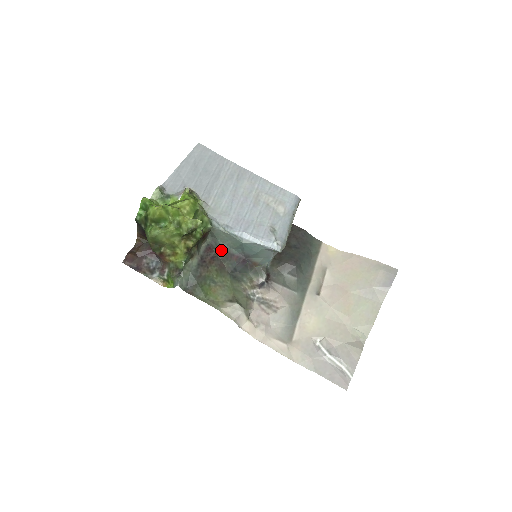
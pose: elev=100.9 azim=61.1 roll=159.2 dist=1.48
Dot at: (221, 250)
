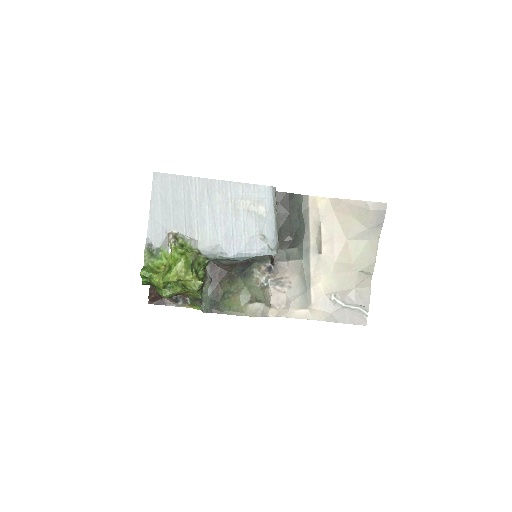
Dot at: (224, 265)
